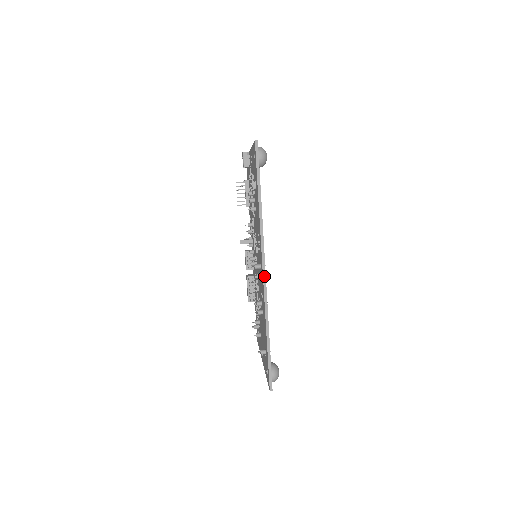
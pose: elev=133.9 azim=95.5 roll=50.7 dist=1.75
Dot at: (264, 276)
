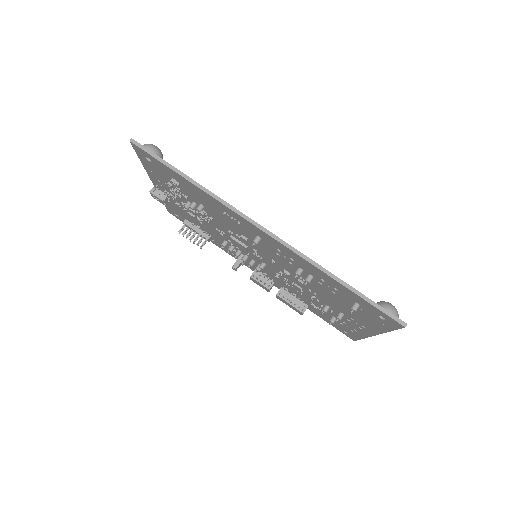
Dot at: (267, 233)
